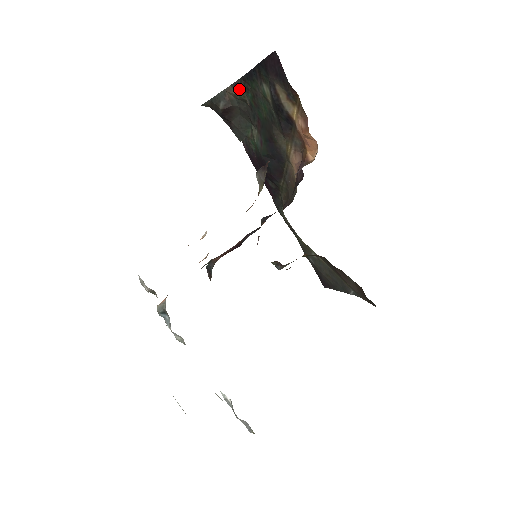
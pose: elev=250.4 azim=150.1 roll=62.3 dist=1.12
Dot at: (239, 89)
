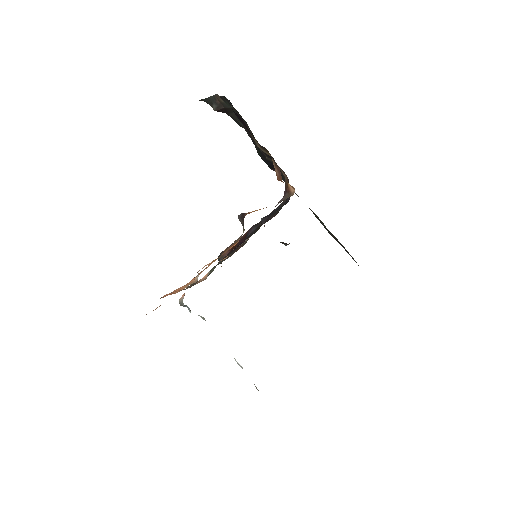
Dot at: (225, 102)
